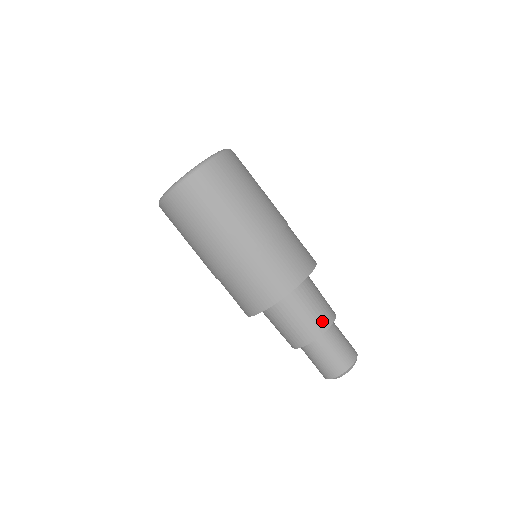
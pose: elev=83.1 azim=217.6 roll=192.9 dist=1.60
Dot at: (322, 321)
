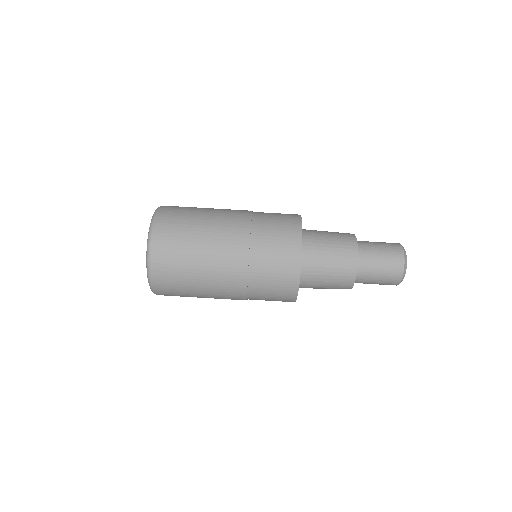
Dot at: (347, 256)
